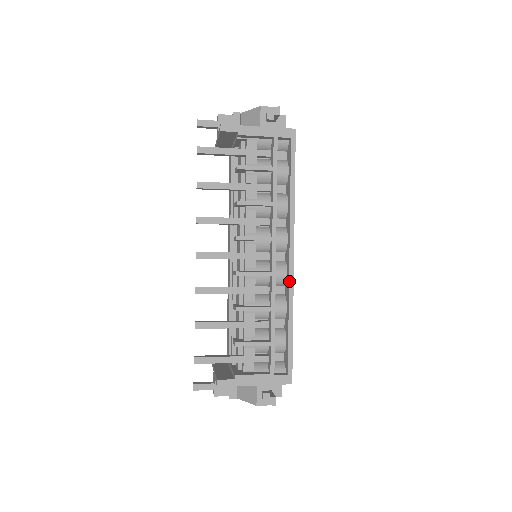
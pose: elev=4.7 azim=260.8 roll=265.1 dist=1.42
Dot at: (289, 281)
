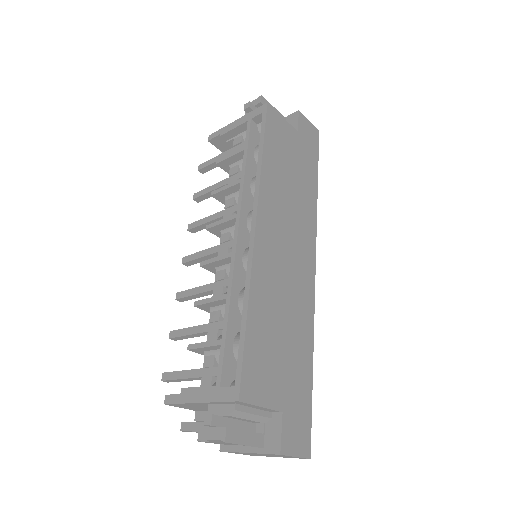
Dot at: (248, 257)
